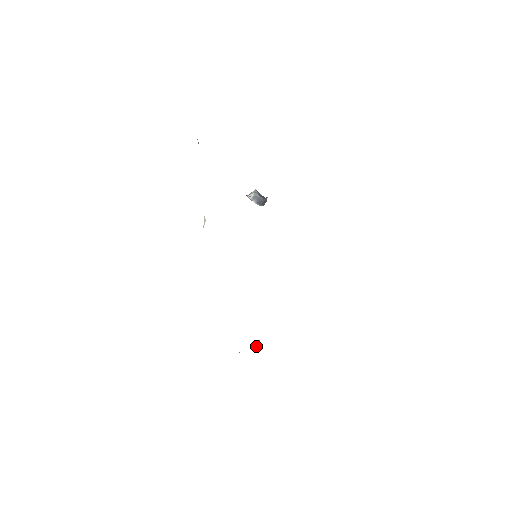
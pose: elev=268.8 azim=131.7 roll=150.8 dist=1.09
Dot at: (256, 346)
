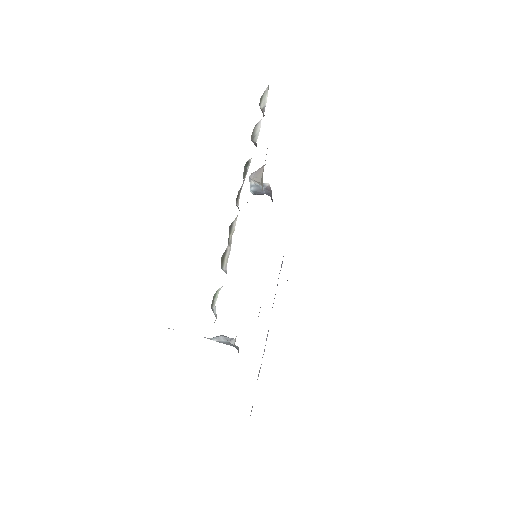
Dot at: (221, 341)
